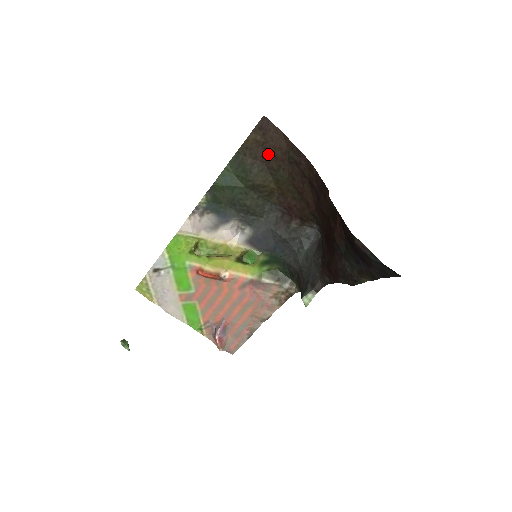
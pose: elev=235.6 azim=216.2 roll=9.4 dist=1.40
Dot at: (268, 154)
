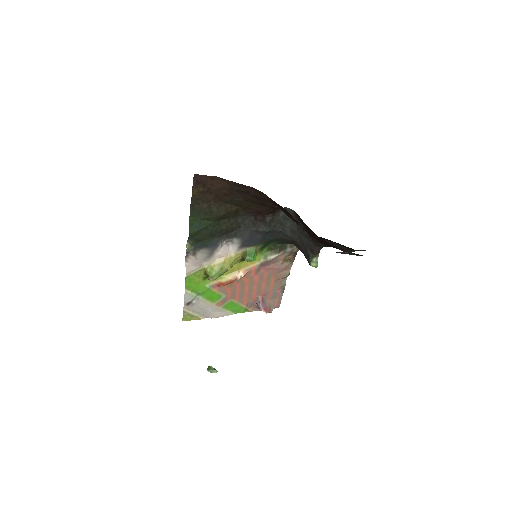
Dot at: (217, 195)
